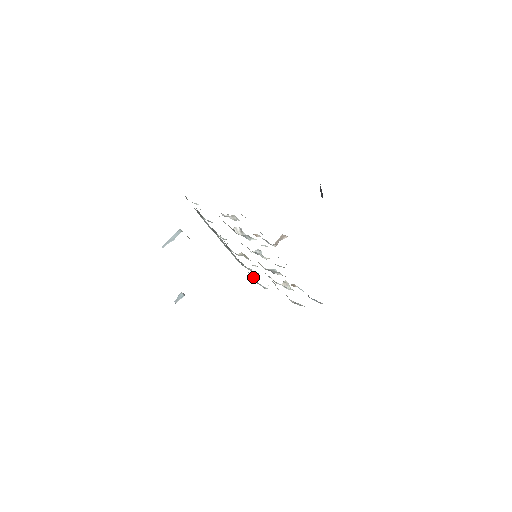
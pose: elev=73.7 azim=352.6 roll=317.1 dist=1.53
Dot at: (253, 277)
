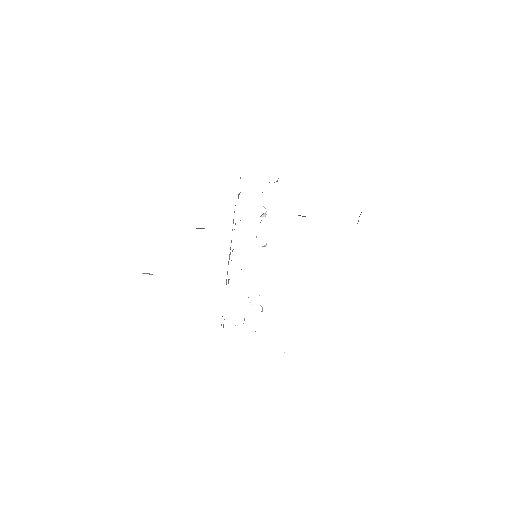
Dot at: (224, 319)
